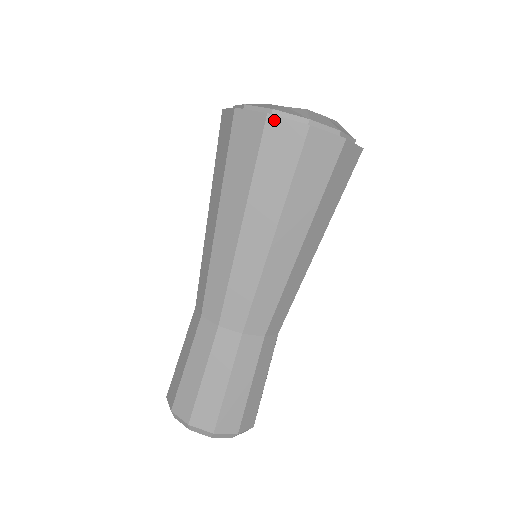
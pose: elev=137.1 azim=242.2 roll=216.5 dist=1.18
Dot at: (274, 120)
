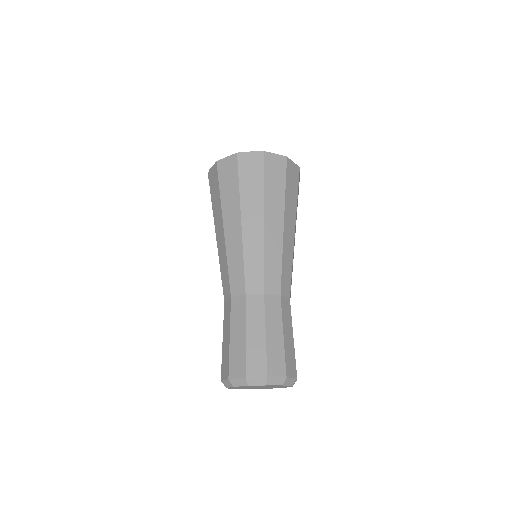
Dot at: (268, 154)
